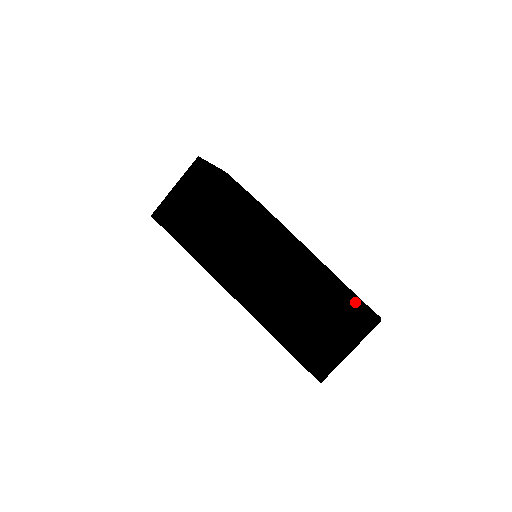
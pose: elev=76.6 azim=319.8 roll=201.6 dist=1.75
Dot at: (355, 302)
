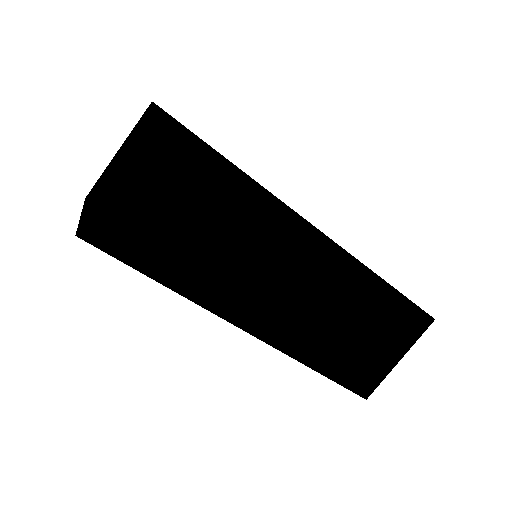
Dot at: (411, 305)
